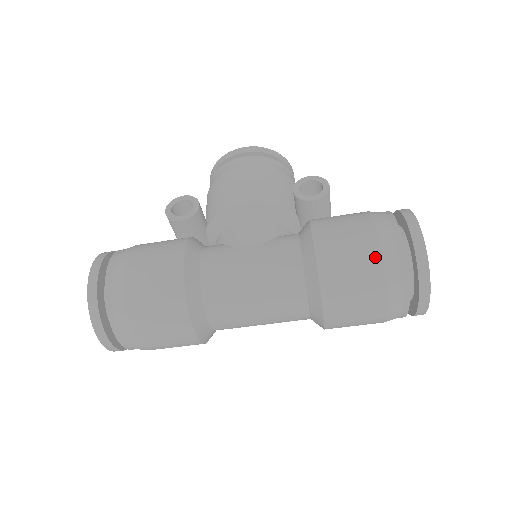
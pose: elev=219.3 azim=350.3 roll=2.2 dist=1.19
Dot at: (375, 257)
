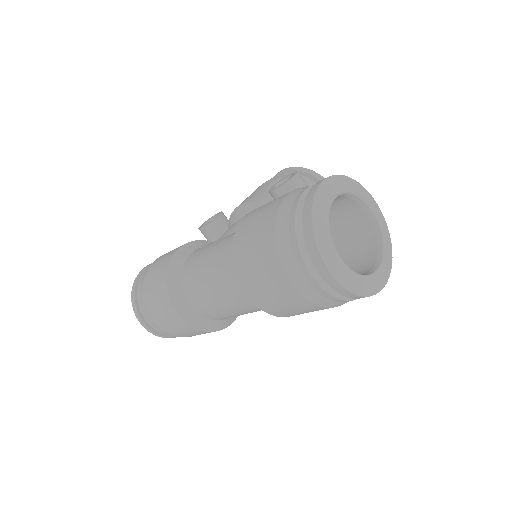
Dot at: (271, 219)
